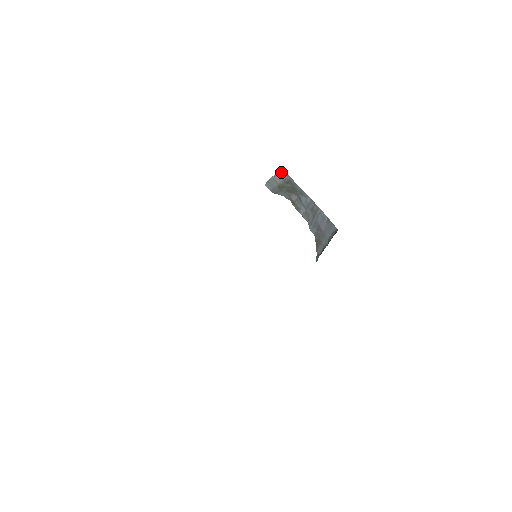
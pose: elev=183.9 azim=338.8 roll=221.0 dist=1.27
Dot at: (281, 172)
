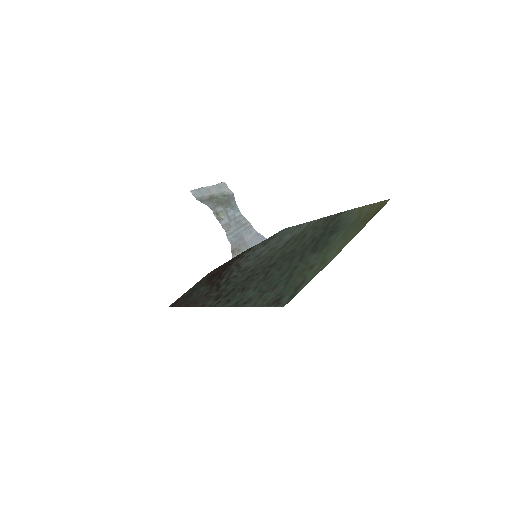
Dot at: (222, 185)
